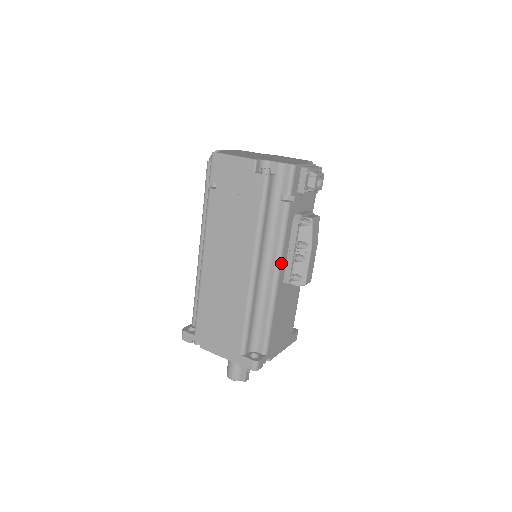
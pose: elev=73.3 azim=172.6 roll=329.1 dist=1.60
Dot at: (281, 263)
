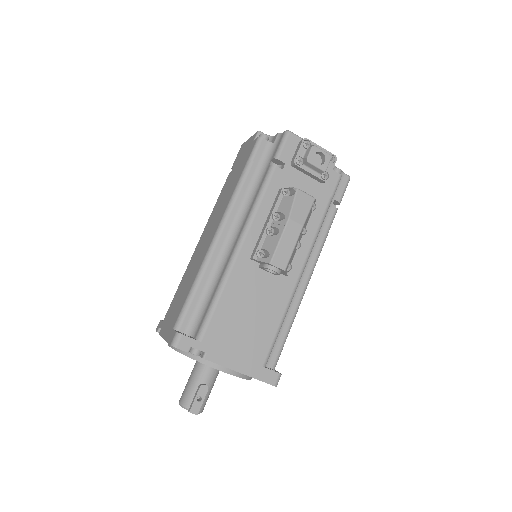
Dot at: (249, 229)
